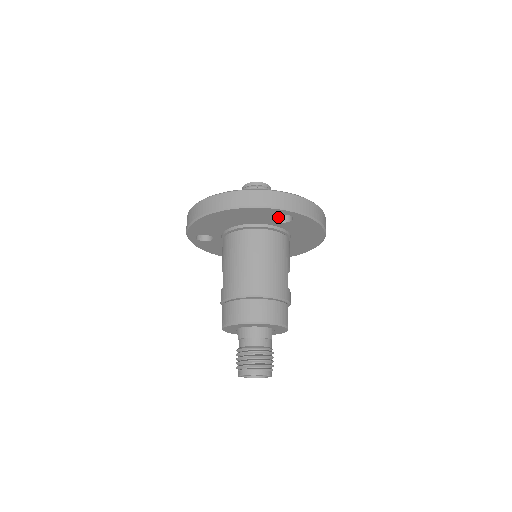
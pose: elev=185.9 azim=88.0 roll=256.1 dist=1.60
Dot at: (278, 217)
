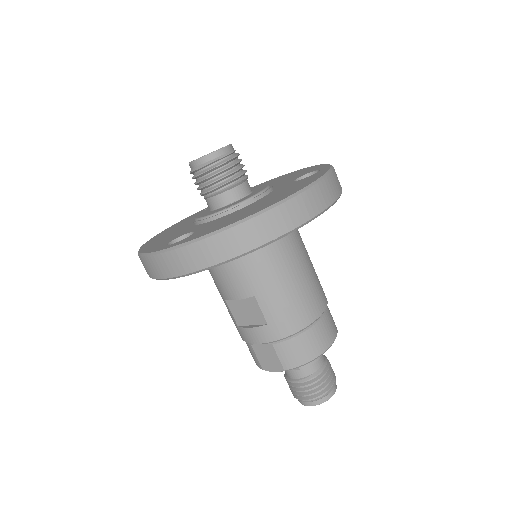
Dot at: occluded
